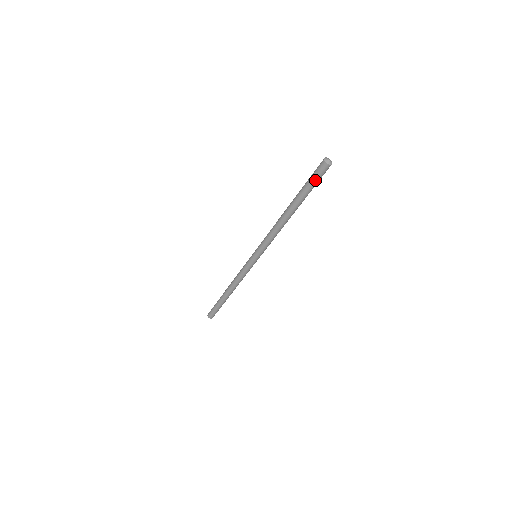
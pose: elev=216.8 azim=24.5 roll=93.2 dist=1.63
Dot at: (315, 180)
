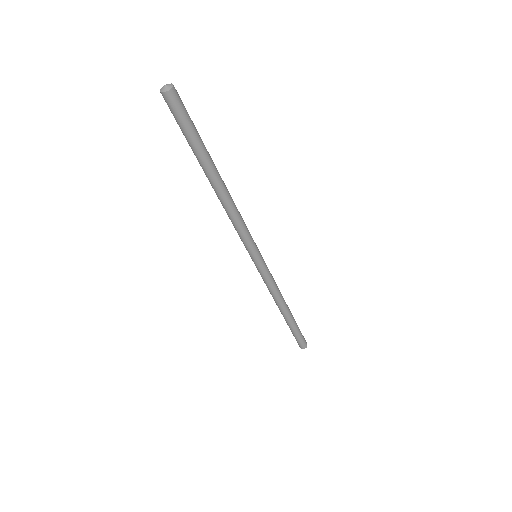
Dot at: (178, 124)
